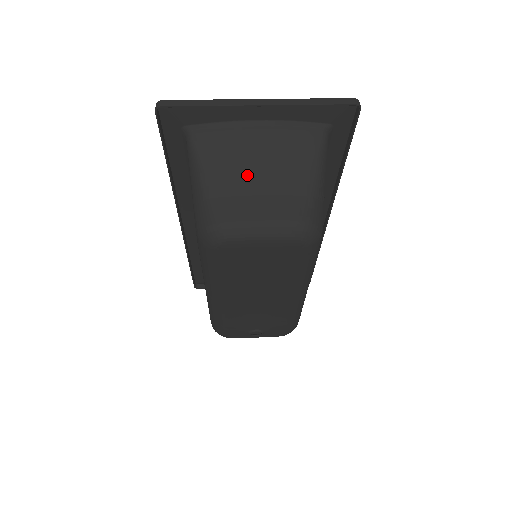
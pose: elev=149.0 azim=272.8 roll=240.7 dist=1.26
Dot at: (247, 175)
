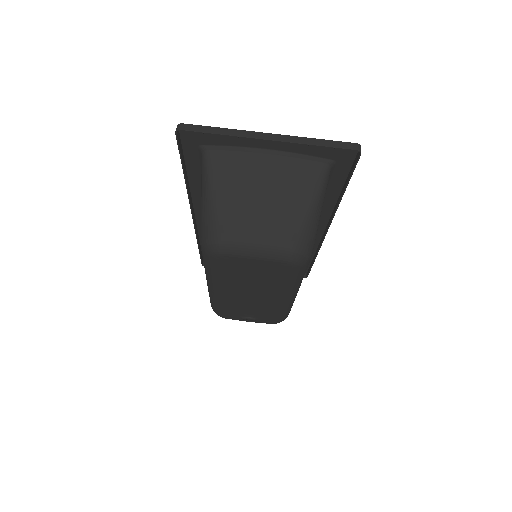
Dot at: (251, 198)
